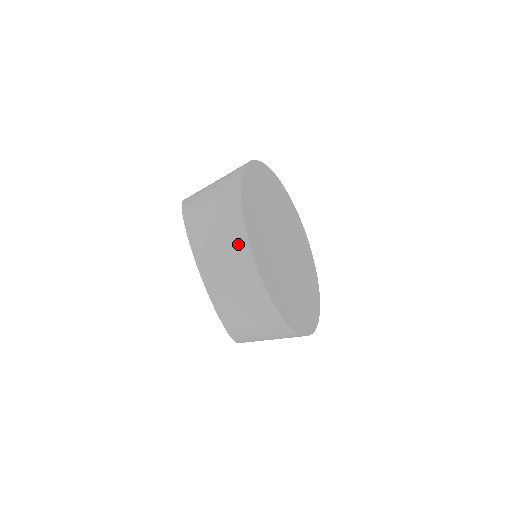
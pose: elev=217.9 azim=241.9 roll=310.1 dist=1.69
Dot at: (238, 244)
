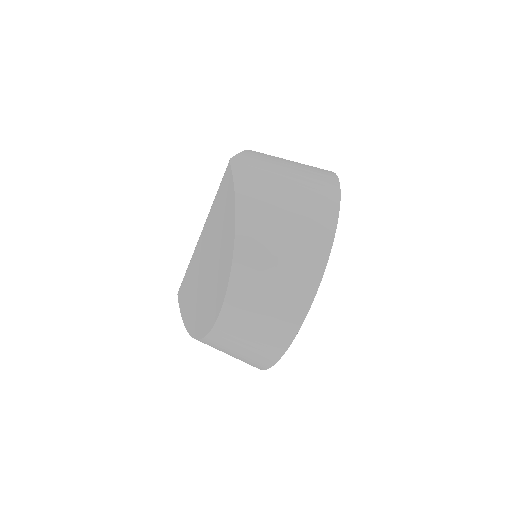
Dot at: (287, 324)
